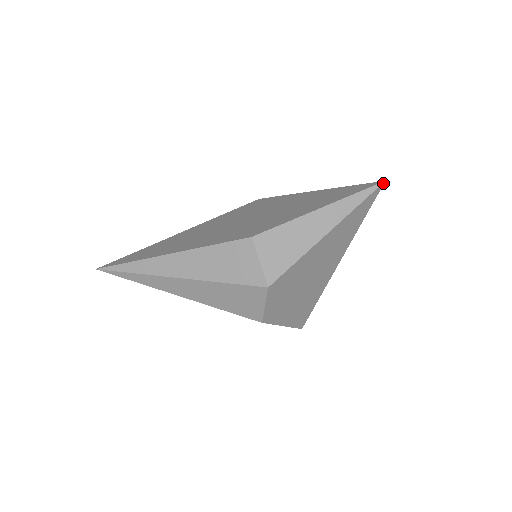
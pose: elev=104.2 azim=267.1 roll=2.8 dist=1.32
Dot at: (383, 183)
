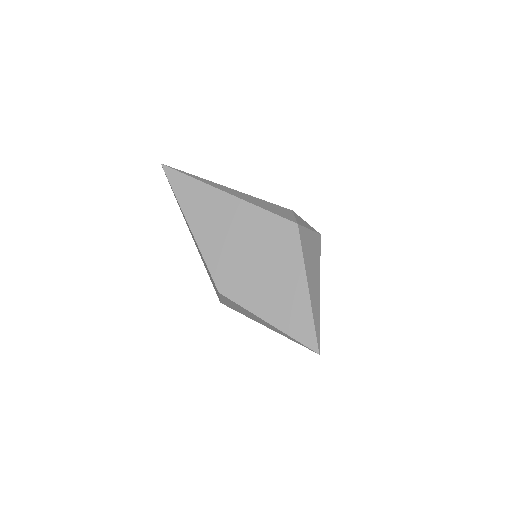
Dot at: (318, 353)
